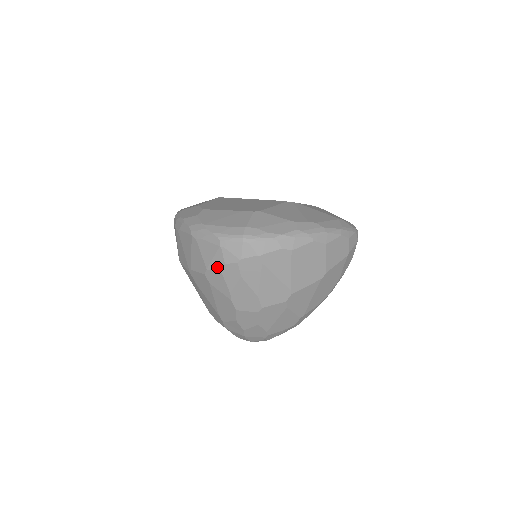
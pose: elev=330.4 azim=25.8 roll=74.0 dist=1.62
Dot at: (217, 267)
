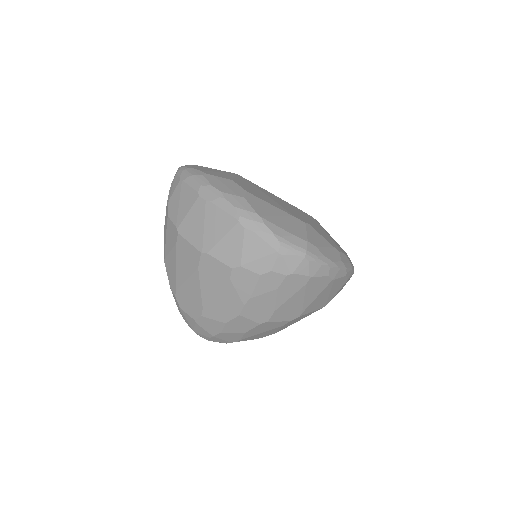
Dot at: (258, 270)
